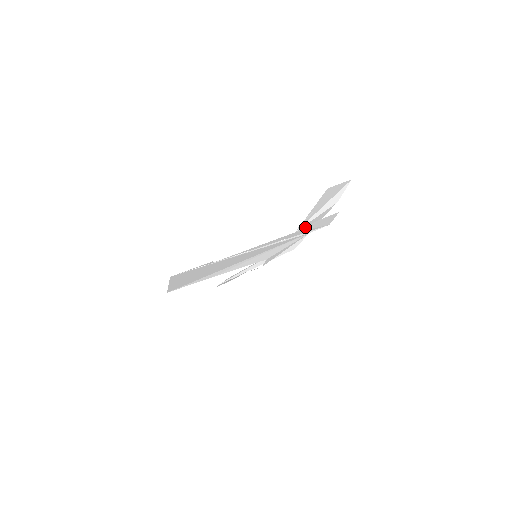
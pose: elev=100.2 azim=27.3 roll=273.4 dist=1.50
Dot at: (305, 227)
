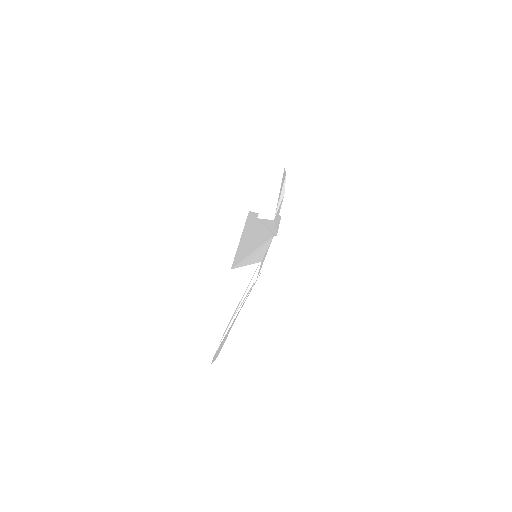
Dot at: (275, 219)
